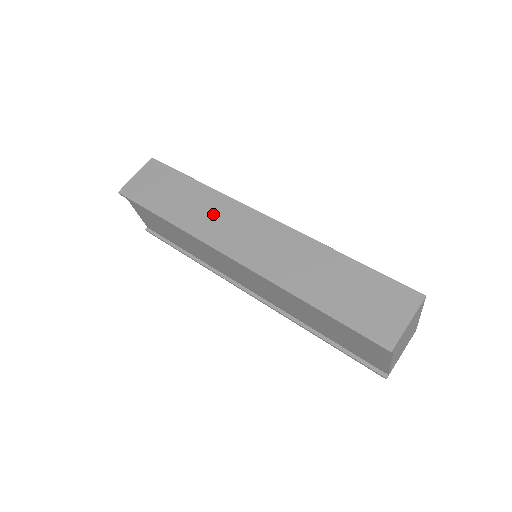
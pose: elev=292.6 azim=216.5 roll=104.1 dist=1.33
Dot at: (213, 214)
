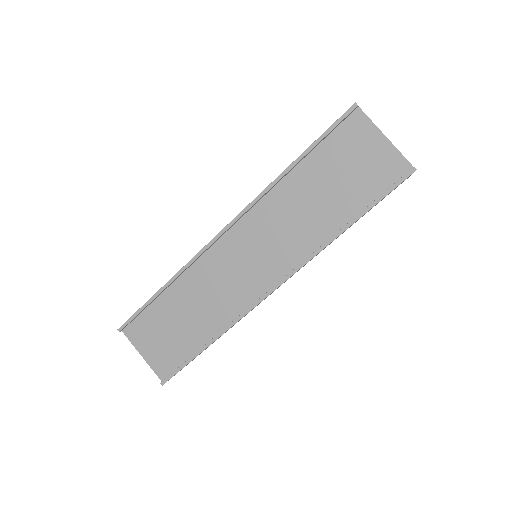
Dot at: occluded
